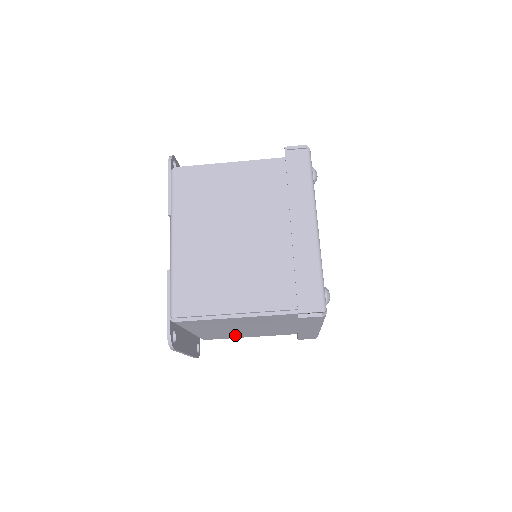
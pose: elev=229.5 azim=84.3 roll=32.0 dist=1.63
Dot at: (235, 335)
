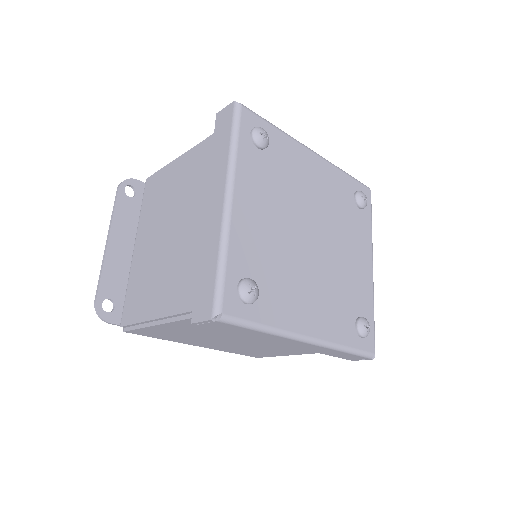
Dot at: occluded
